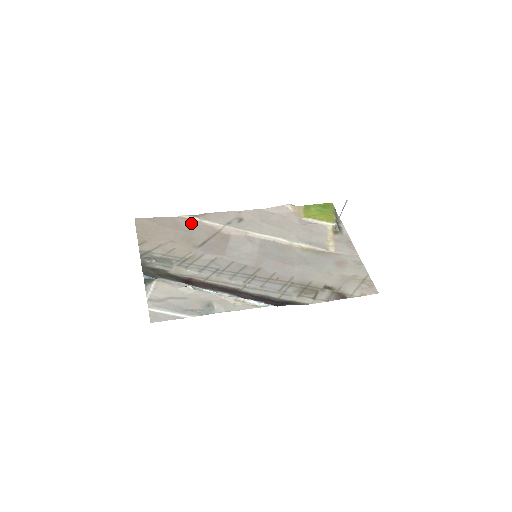
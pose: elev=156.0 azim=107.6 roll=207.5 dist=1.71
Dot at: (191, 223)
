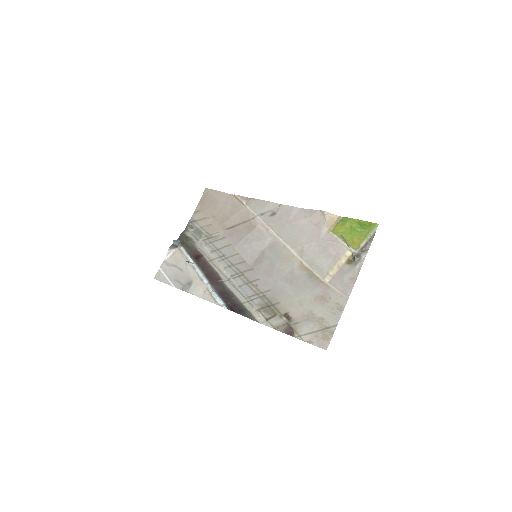
Dot at: (237, 204)
